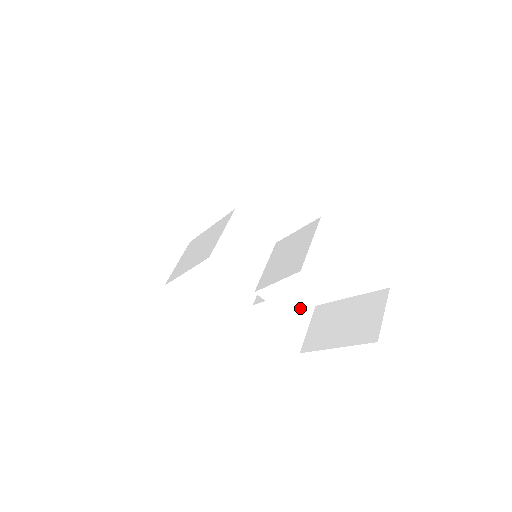
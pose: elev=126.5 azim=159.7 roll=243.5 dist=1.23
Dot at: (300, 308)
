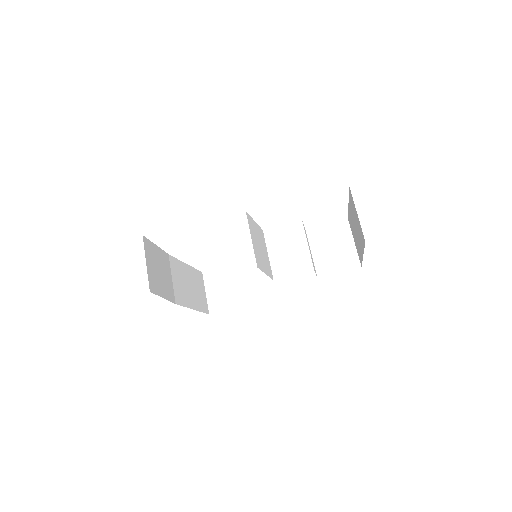
Dot at: (336, 235)
